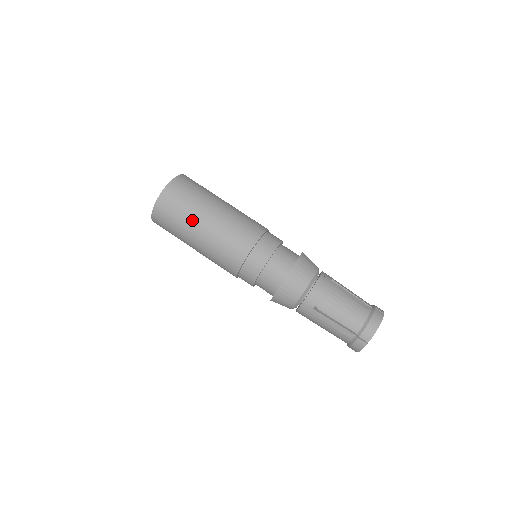
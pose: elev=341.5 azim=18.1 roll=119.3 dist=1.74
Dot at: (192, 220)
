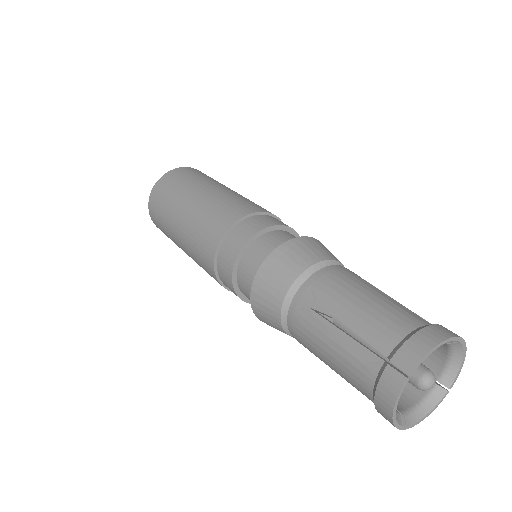
Dot at: (182, 195)
